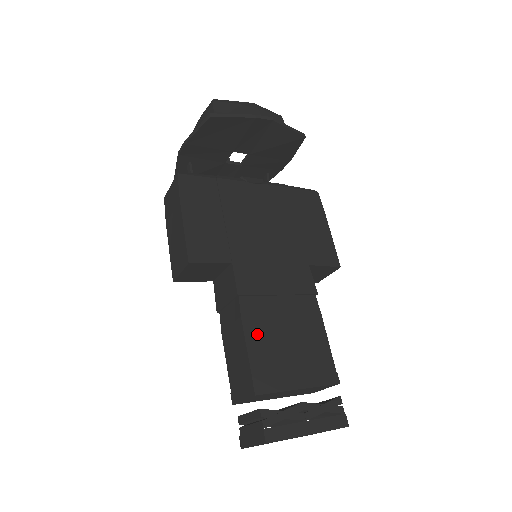
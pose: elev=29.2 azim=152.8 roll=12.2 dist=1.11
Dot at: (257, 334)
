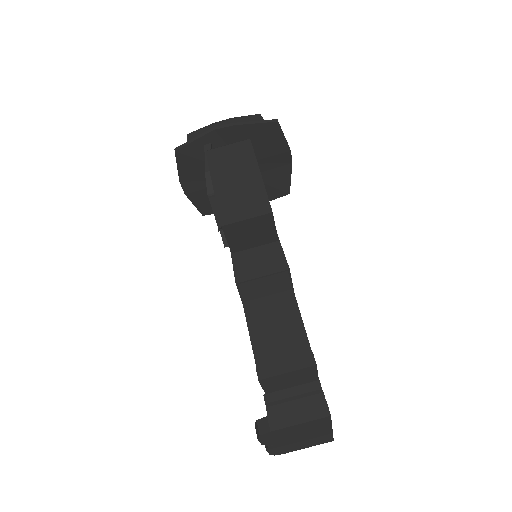
Dot at: occluded
